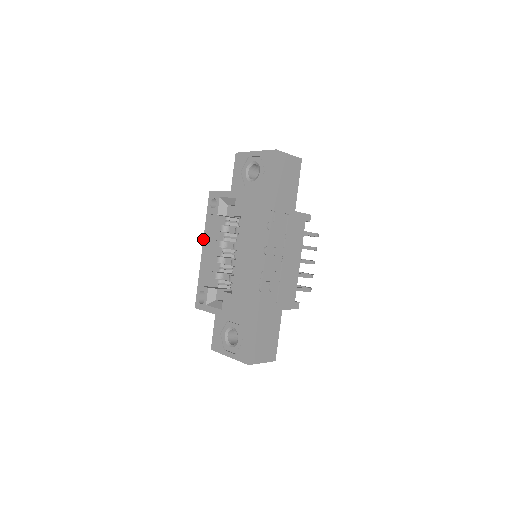
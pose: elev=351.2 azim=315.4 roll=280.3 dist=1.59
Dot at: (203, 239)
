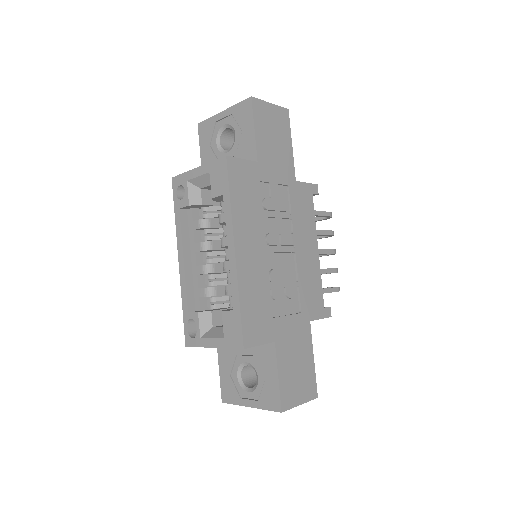
Dot at: (177, 246)
